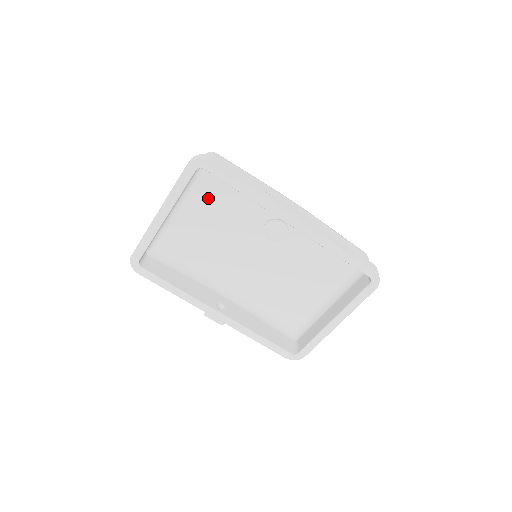
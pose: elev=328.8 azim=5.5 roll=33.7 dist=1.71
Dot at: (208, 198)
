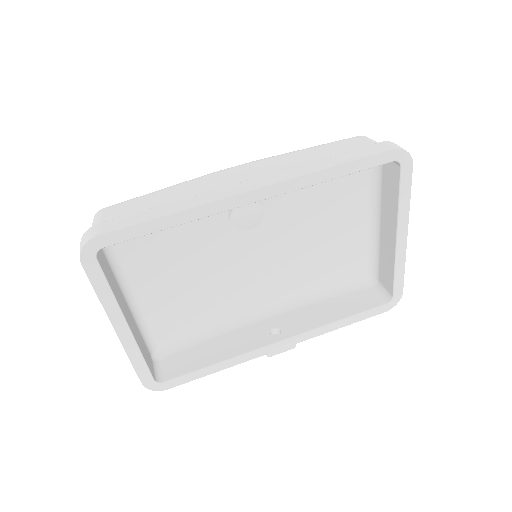
Dot at: (148, 258)
